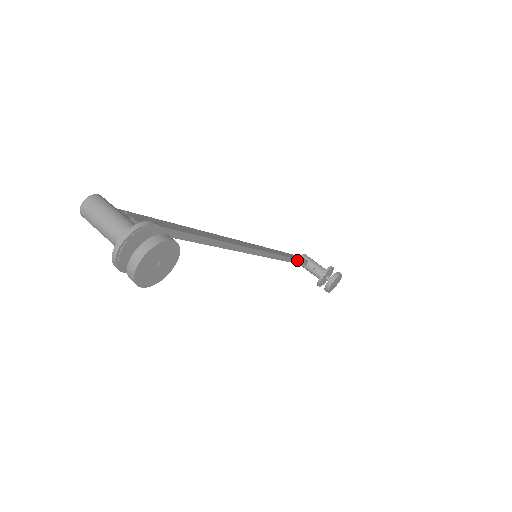
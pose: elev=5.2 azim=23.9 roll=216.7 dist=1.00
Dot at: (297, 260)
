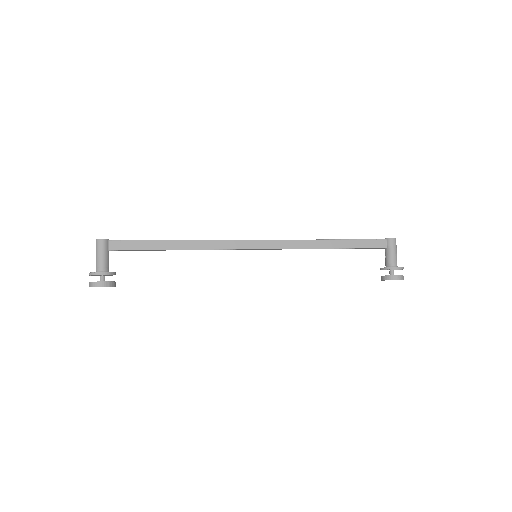
Dot at: (357, 248)
